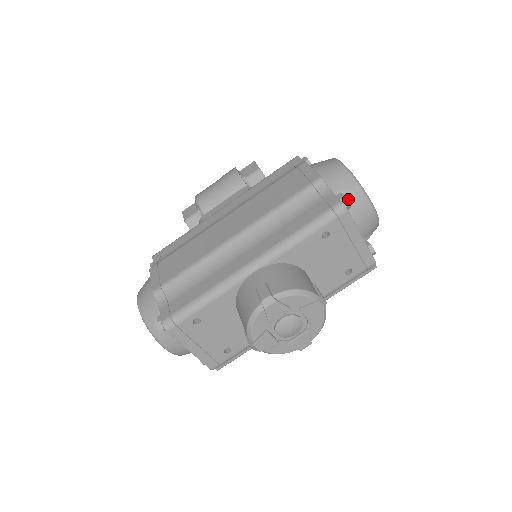
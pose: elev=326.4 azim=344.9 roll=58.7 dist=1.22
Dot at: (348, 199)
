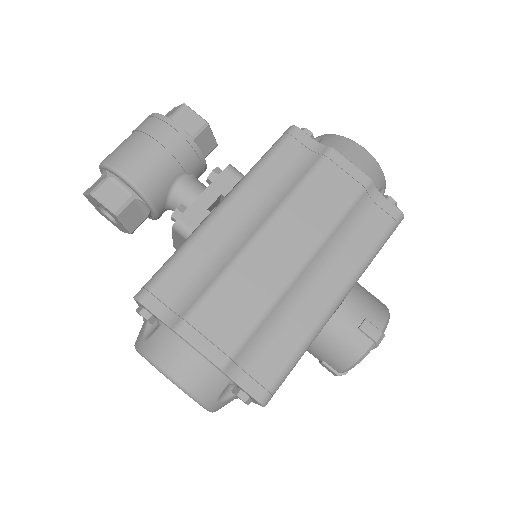
Dot at: occluded
